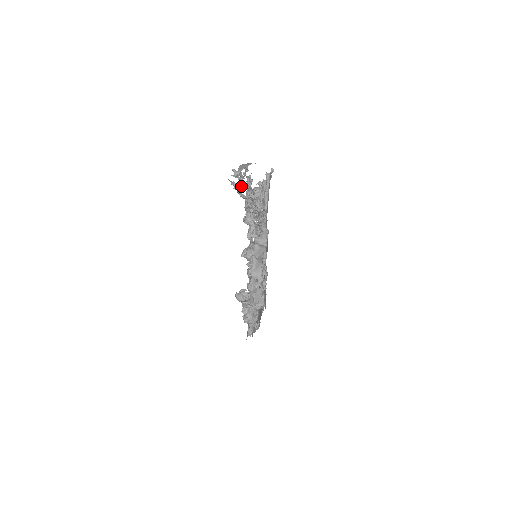
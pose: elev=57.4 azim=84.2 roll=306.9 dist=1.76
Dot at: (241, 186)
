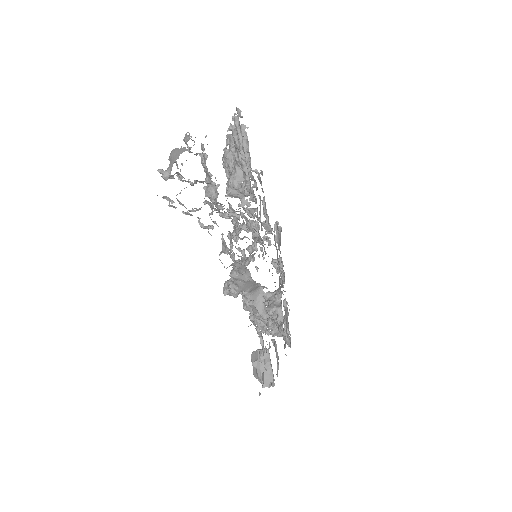
Dot at: occluded
